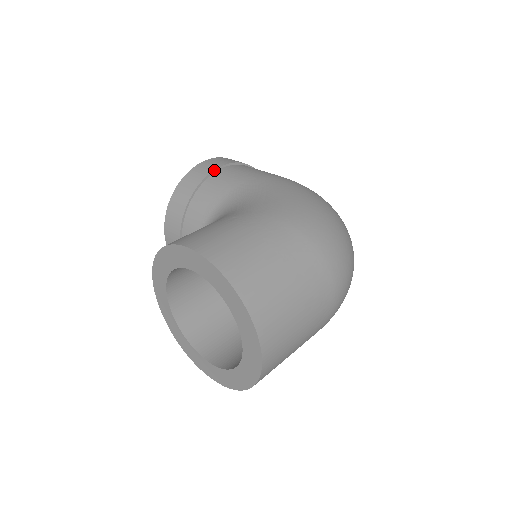
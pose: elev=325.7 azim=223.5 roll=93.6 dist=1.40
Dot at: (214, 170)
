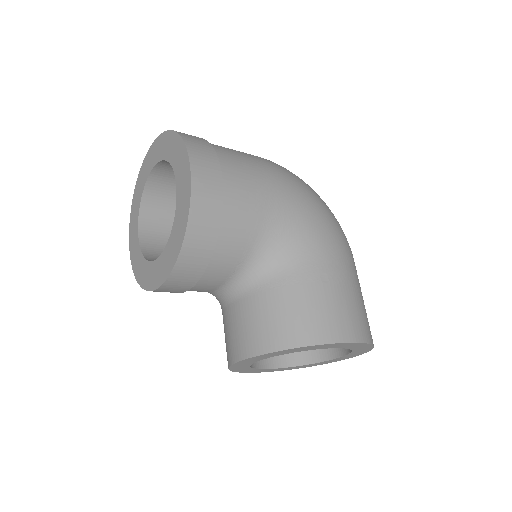
Dot at: (223, 192)
